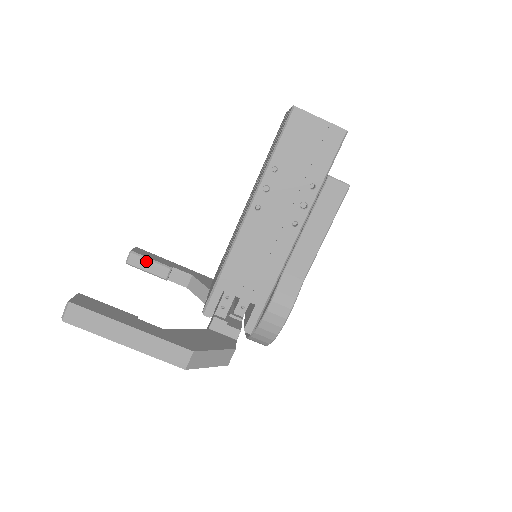
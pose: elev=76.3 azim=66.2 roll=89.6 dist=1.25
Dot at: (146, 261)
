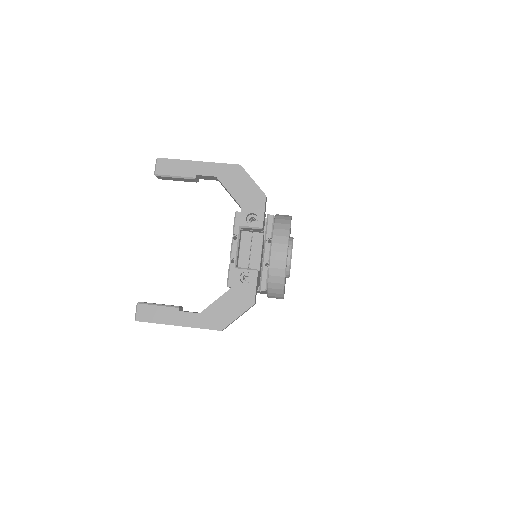
Dot at: occluded
